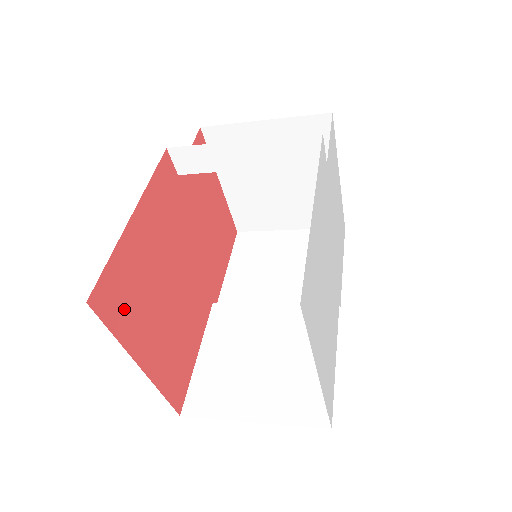
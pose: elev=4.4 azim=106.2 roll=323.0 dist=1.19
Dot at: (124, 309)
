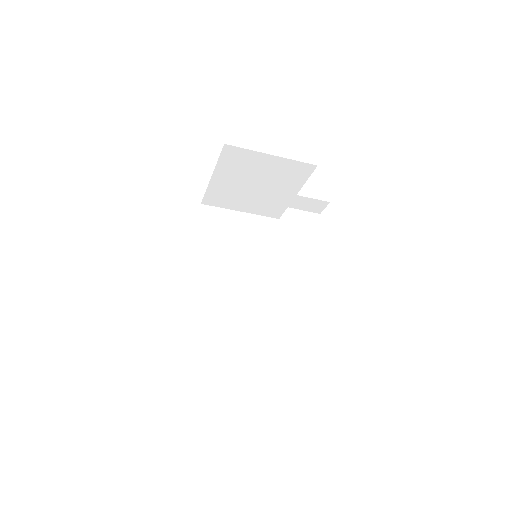
Dot at: occluded
